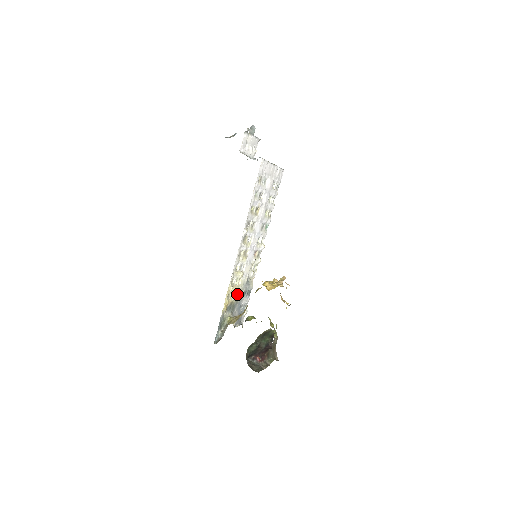
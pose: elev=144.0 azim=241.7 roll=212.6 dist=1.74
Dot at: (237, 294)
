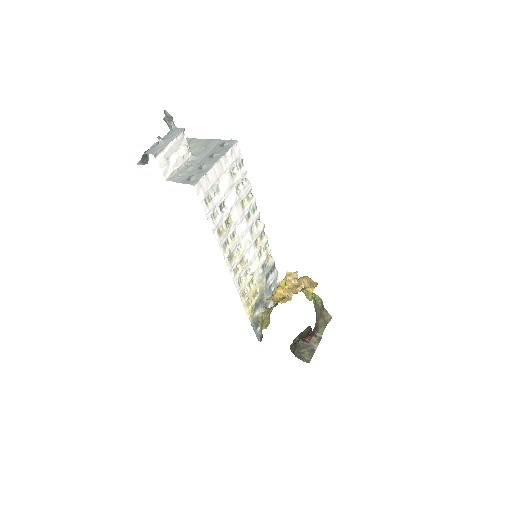
Dot at: (258, 290)
